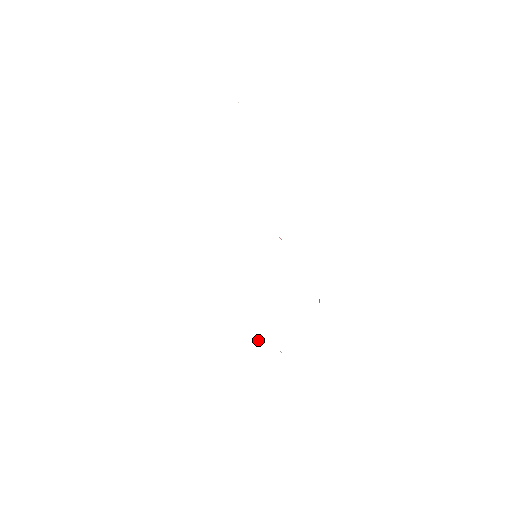
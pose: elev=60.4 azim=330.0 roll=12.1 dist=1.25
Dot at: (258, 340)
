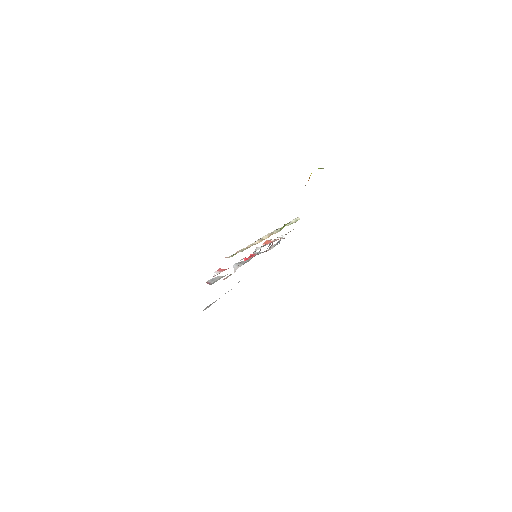
Dot at: occluded
